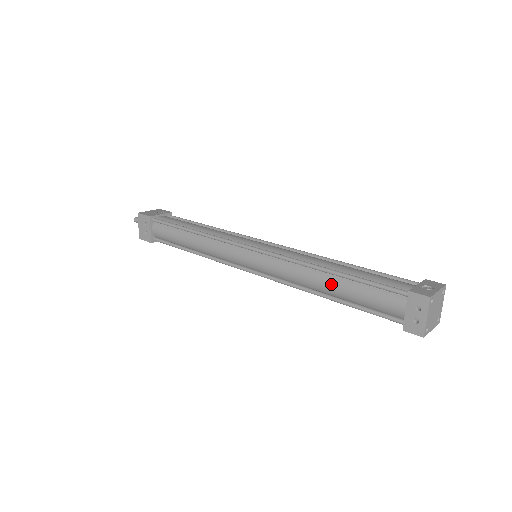
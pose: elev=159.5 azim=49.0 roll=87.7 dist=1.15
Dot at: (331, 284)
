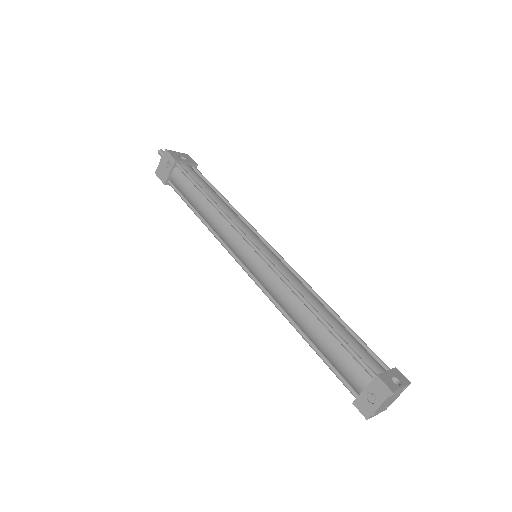
Dot at: occluded
